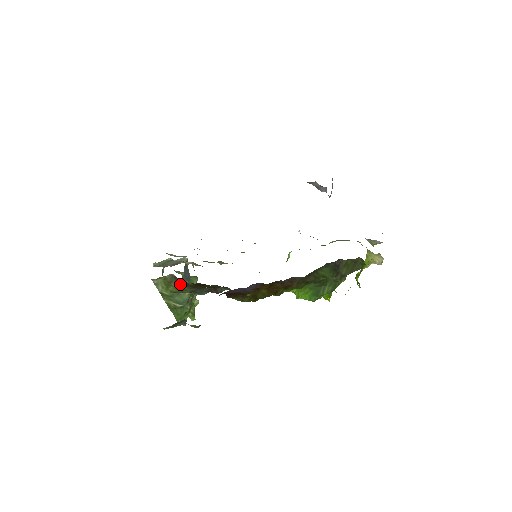
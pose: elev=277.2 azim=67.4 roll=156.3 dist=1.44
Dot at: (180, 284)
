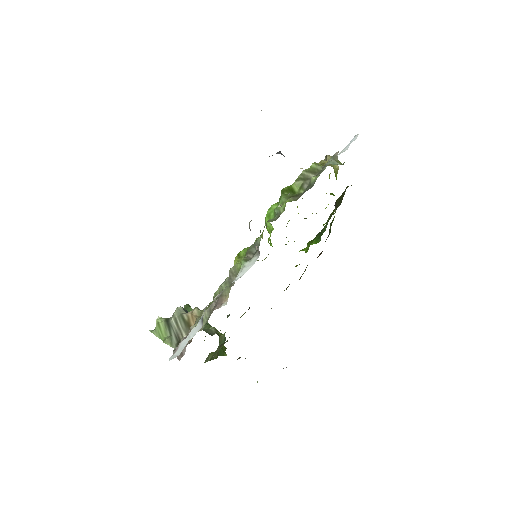
Dot at: (226, 341)
